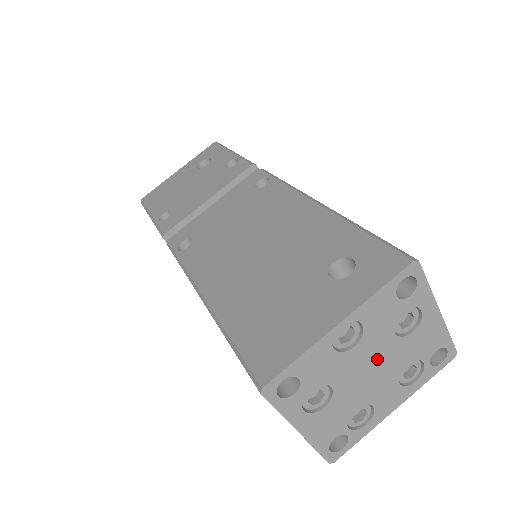
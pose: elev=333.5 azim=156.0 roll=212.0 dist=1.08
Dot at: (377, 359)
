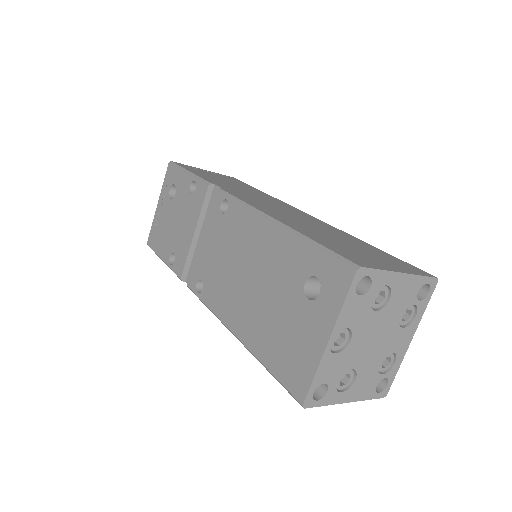
Dot at: (374, 332)
